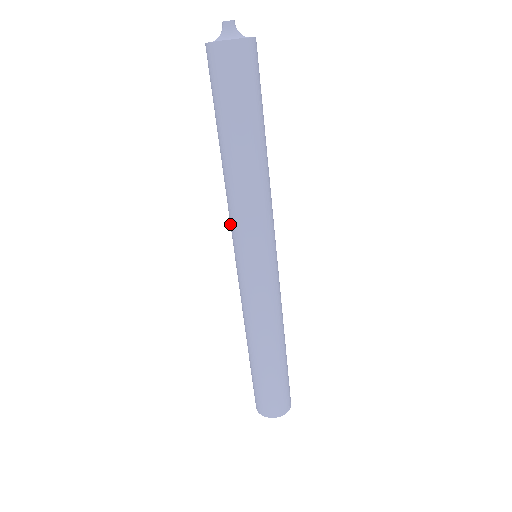
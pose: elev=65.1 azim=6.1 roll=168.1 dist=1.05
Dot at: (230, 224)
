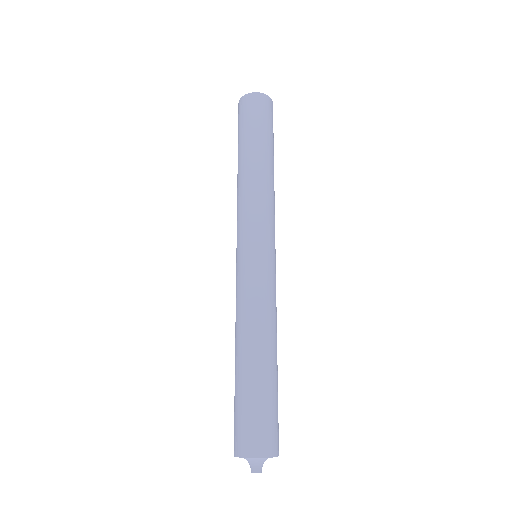
Dot at: (239, 219)
